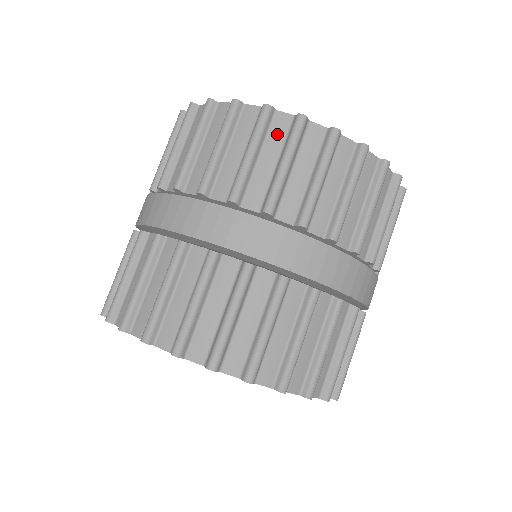
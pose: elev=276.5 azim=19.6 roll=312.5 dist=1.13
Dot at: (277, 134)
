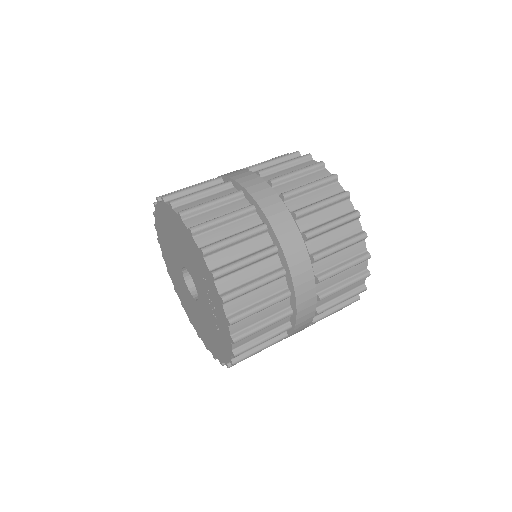
Dot at: (330, 190)
